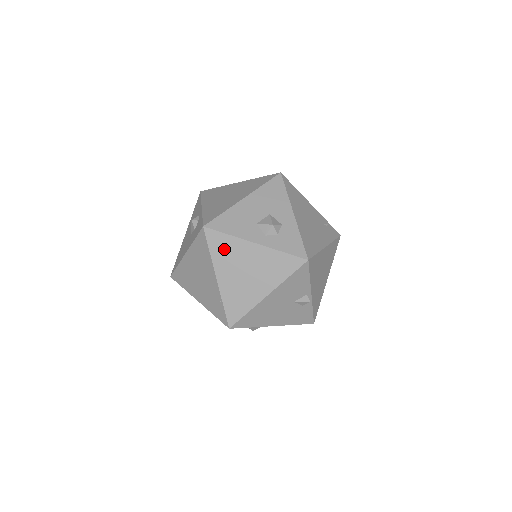
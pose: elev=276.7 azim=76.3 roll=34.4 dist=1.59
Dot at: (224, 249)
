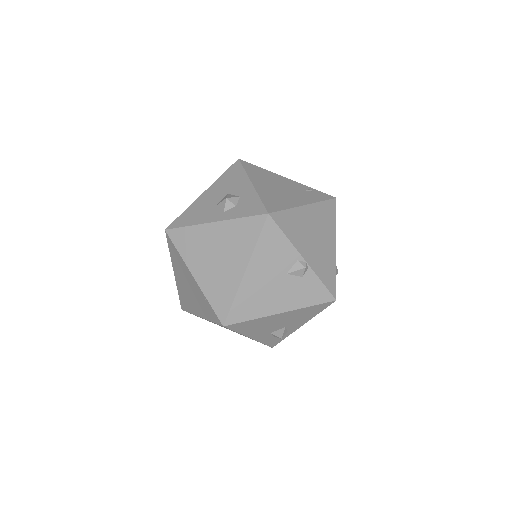
Dot at: (189, 243)
